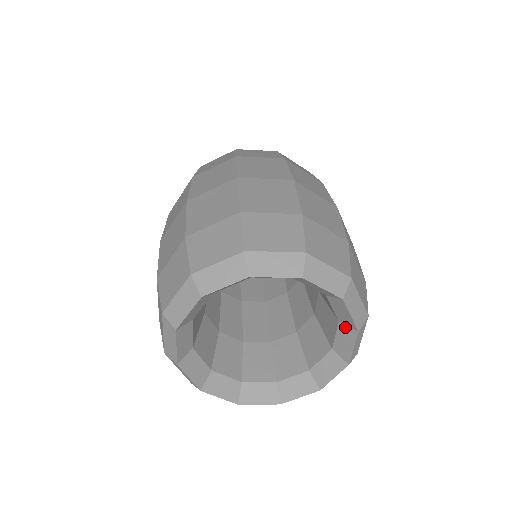
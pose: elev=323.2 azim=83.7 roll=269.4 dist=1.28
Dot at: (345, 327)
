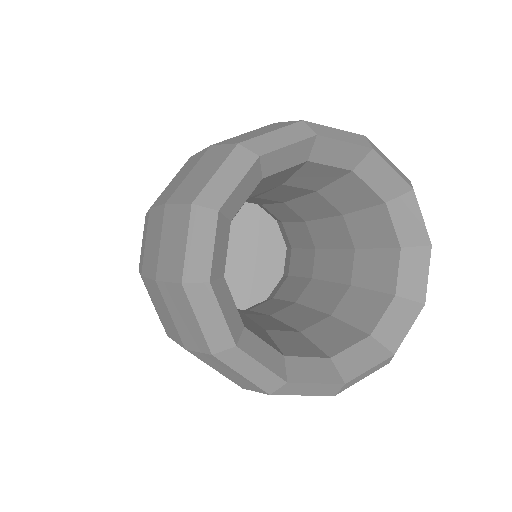
Dot at: (411, 250)
